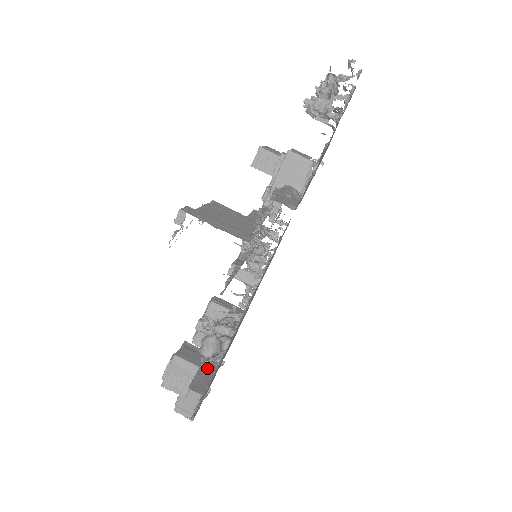
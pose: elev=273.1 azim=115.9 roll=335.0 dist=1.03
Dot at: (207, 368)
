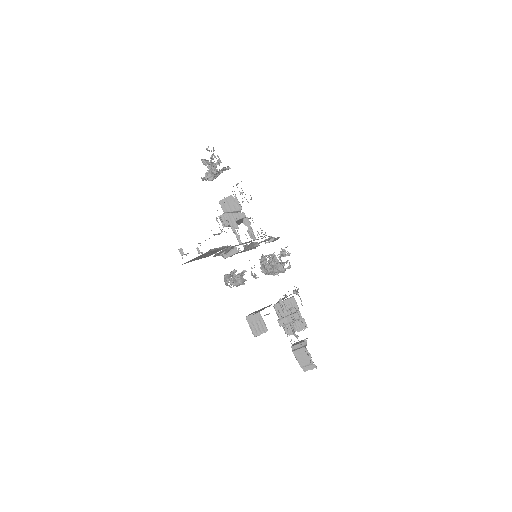
Dot at: (226, 282)
